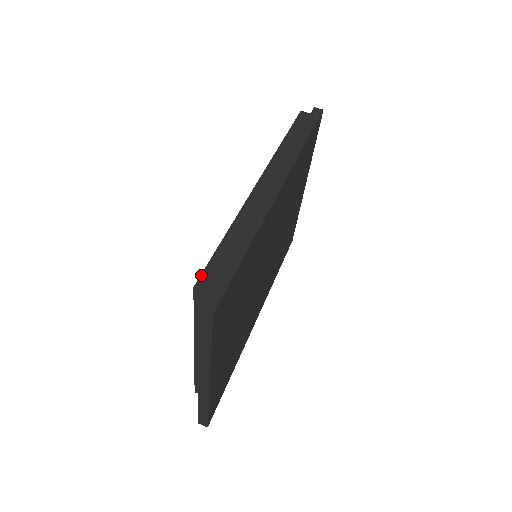
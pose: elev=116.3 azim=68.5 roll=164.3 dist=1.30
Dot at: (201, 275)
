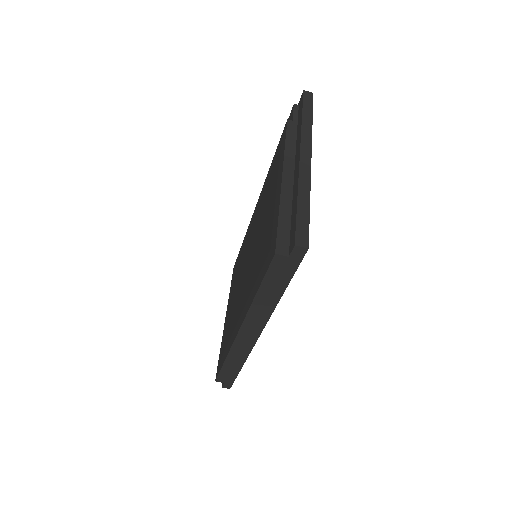
Dot at: (217, 378)
